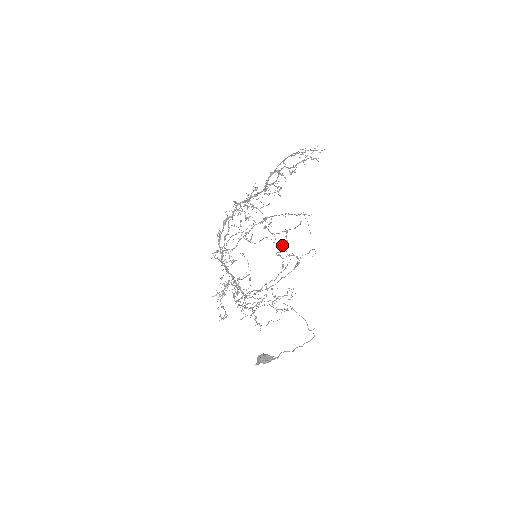
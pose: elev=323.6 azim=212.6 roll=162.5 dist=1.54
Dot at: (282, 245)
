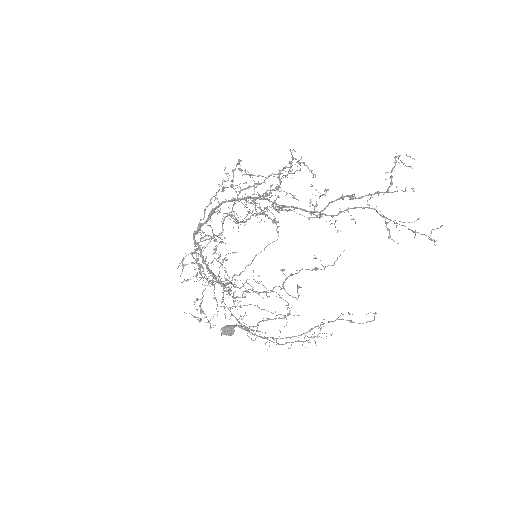
Dot at: (234, 170)
